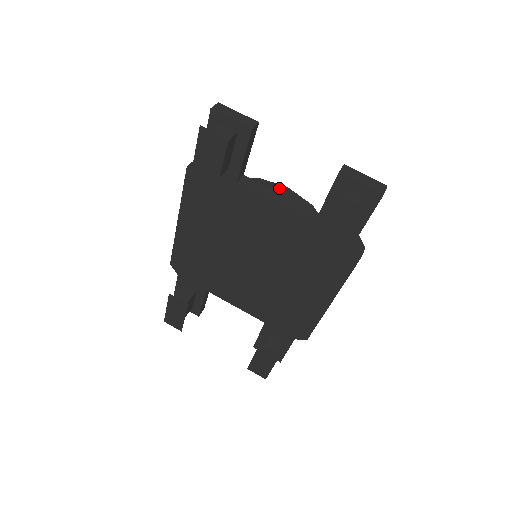
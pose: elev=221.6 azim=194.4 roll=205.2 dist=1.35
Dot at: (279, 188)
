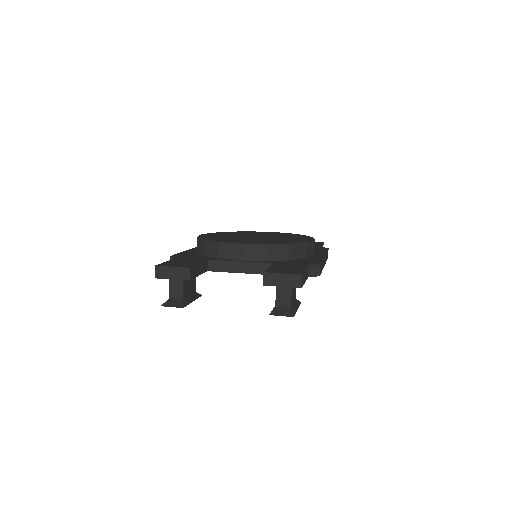
Dot at: (236, 249)
